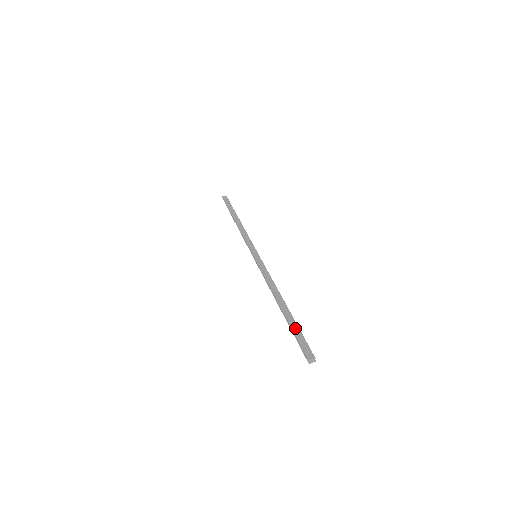
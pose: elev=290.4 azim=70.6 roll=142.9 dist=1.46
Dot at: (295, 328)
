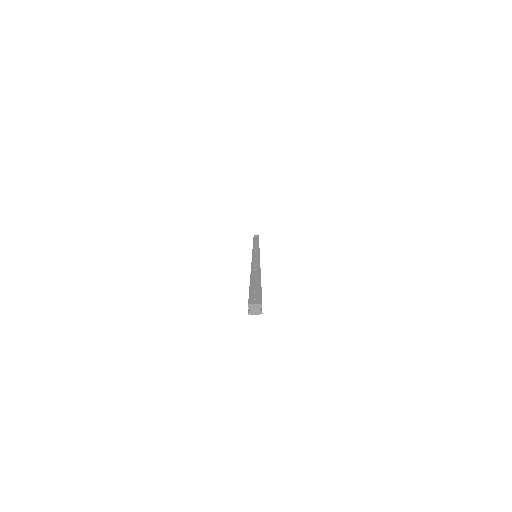
Dot at: (255, 285)
